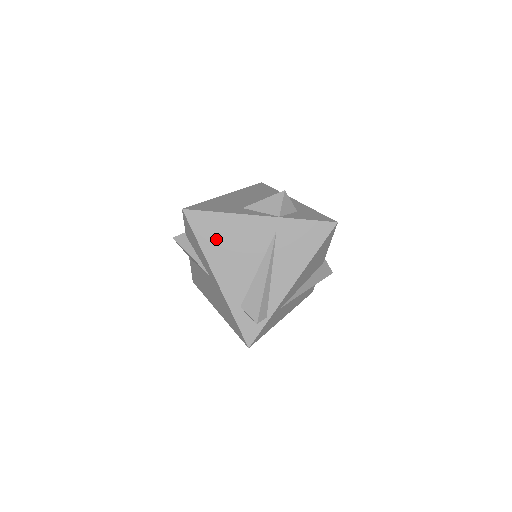
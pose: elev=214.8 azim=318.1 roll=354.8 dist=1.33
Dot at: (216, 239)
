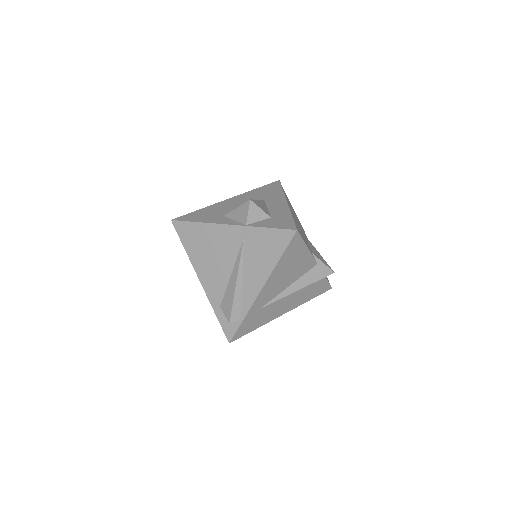
Dot at: (197, 246)
